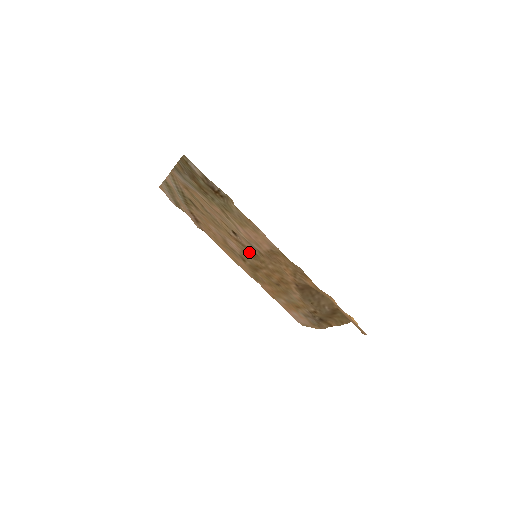
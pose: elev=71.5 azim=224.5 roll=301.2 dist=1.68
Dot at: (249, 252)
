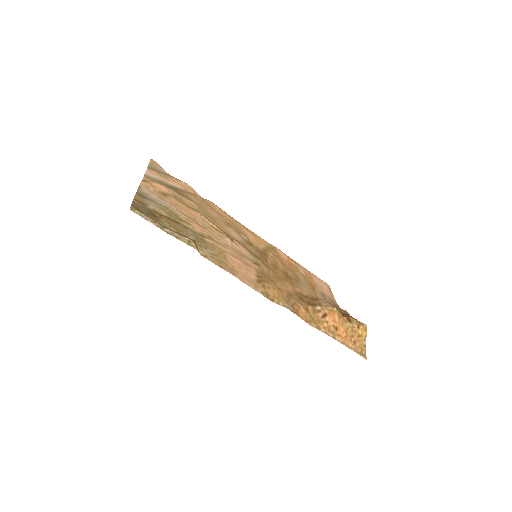
Dot at: (249, 250)
